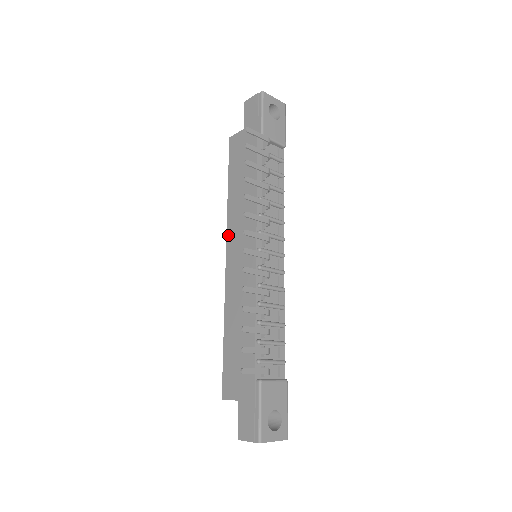
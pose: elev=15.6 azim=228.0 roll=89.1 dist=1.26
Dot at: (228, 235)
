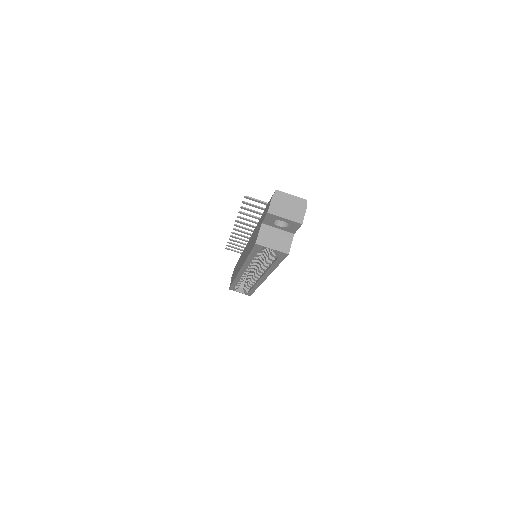
Dot at: (237, 273)
